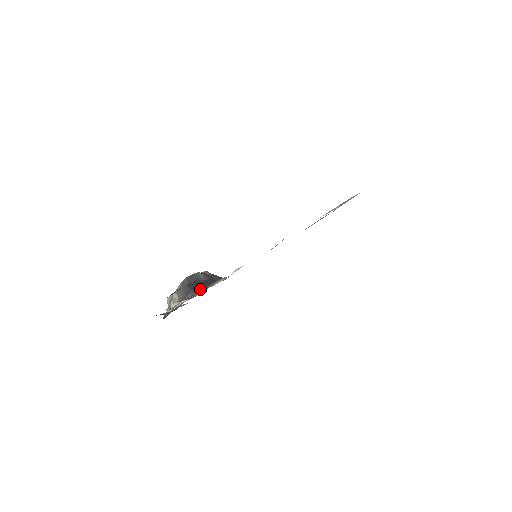
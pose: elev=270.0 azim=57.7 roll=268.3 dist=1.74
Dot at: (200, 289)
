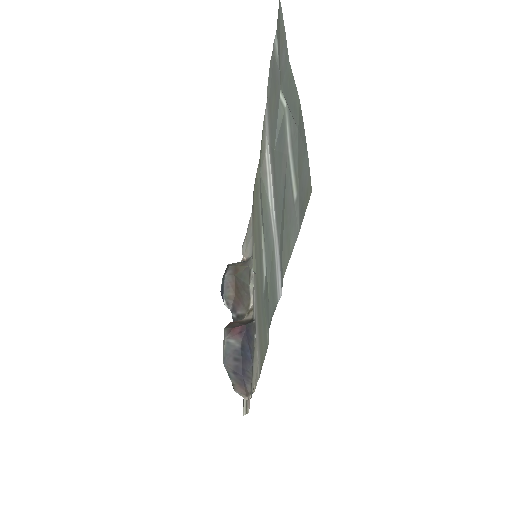
Dot at: (249, 371)
